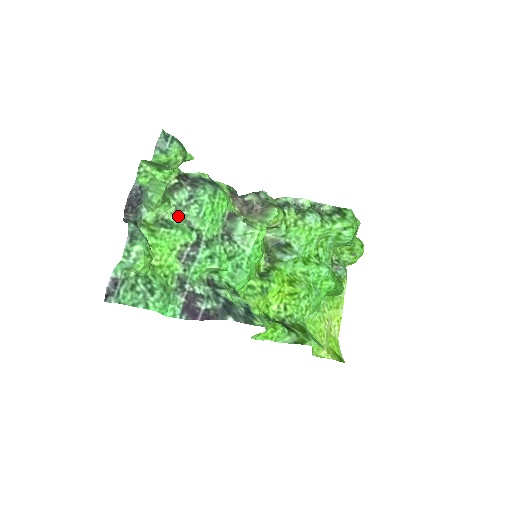
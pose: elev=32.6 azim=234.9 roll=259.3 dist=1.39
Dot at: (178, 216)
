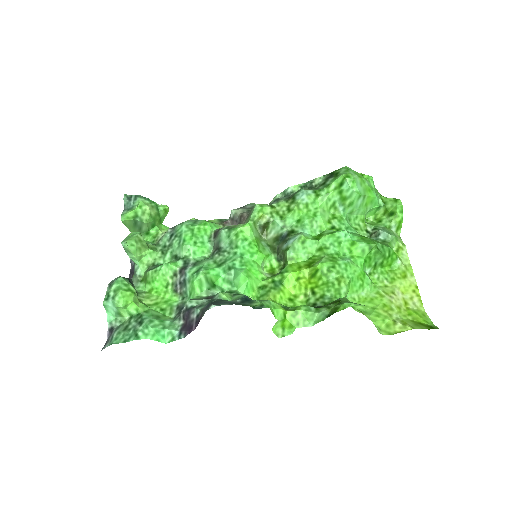
Dot at: (166, 257)
